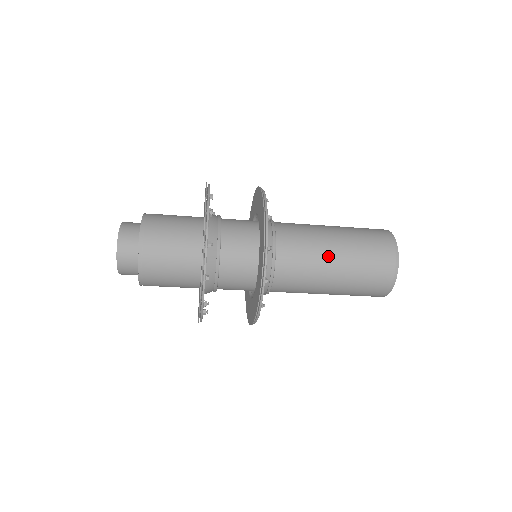
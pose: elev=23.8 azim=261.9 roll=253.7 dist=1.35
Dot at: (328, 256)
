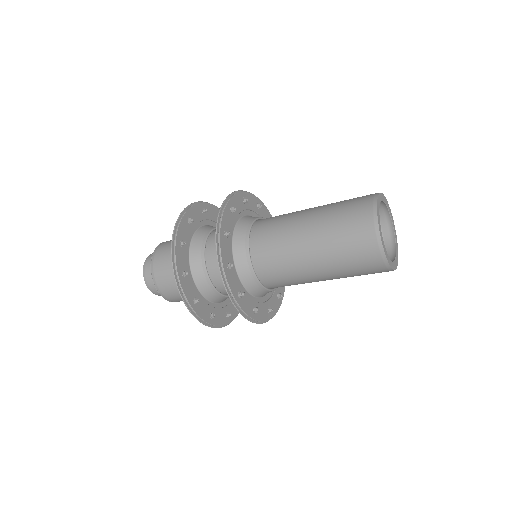
Dot at: (307, 270)
